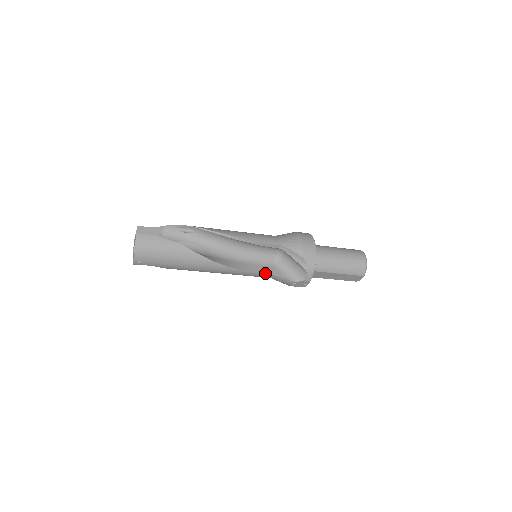
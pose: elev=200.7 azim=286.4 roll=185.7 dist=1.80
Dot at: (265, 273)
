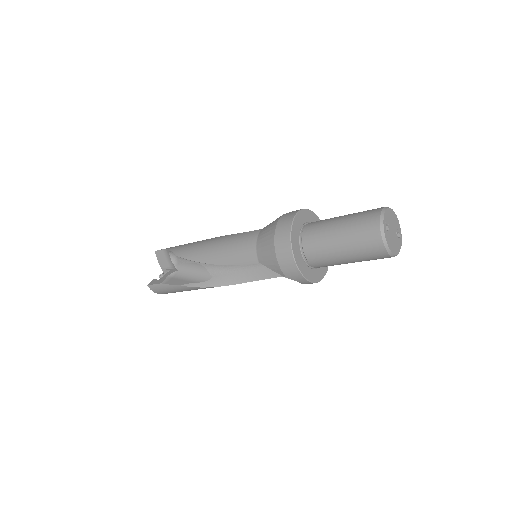
Dot at: (271, 277)
